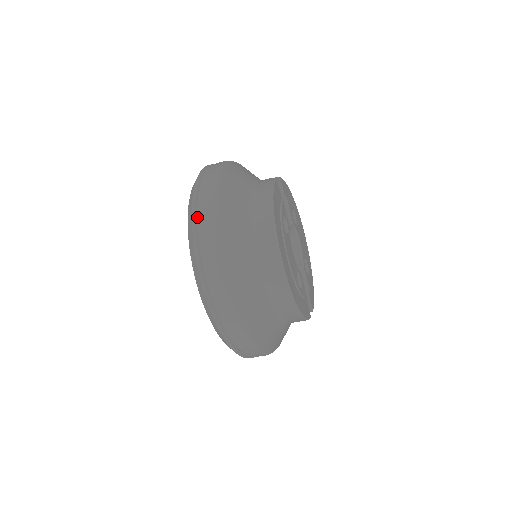
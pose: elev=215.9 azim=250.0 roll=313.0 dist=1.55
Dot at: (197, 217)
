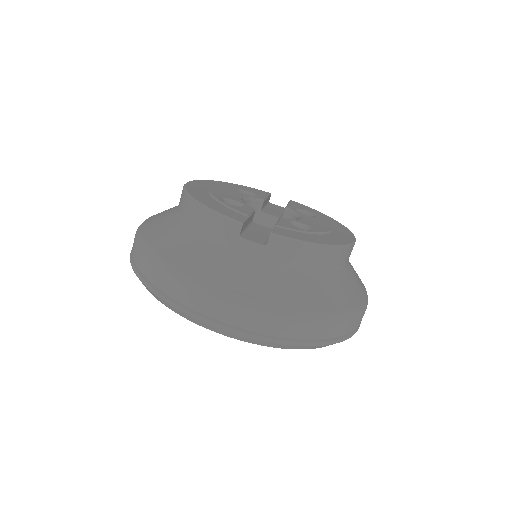
Dot at: occluded
